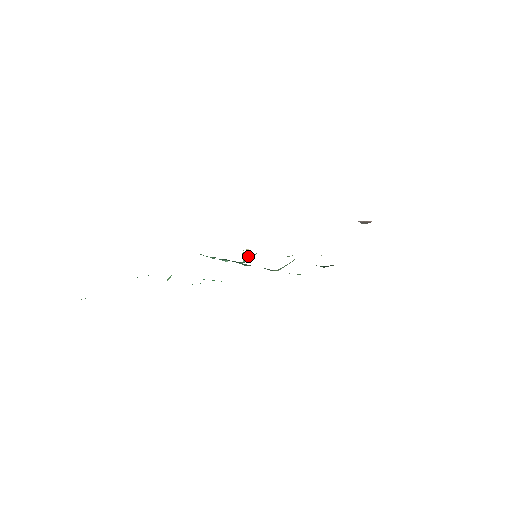
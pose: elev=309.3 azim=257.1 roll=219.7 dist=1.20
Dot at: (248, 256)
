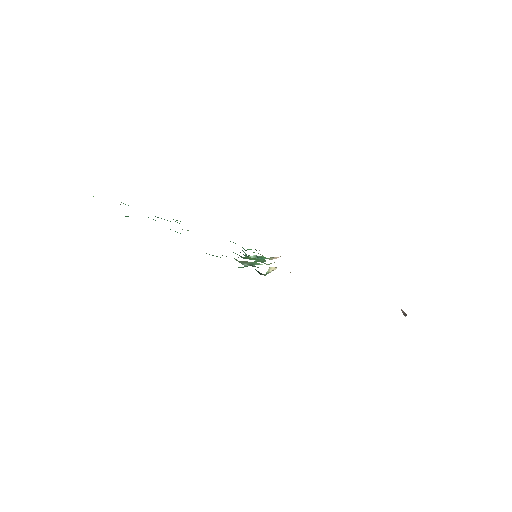
Dot at: (257, 256)
